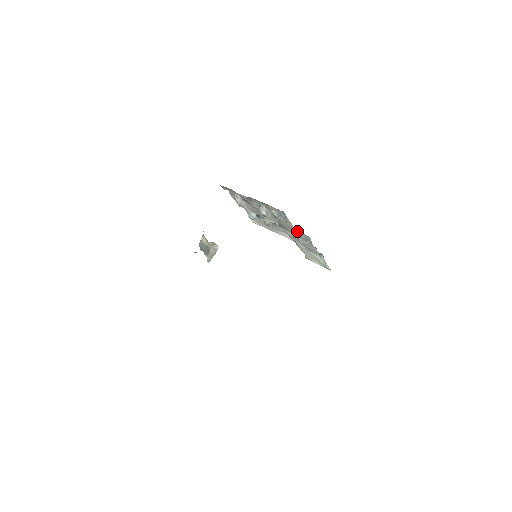
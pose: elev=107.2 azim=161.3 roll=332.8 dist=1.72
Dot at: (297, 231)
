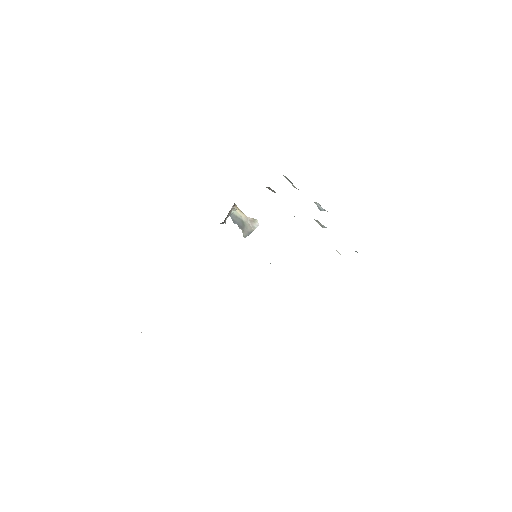
Dot at: occluded
